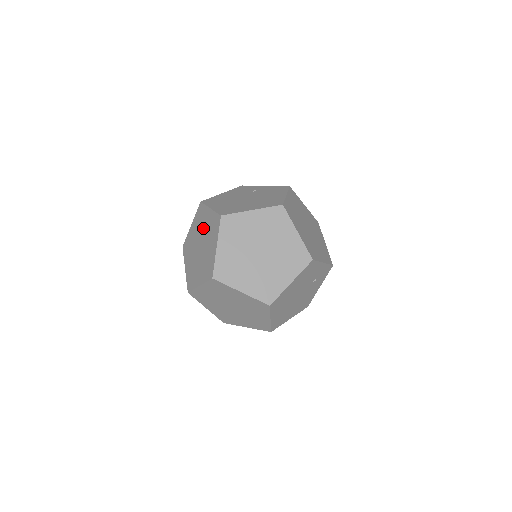
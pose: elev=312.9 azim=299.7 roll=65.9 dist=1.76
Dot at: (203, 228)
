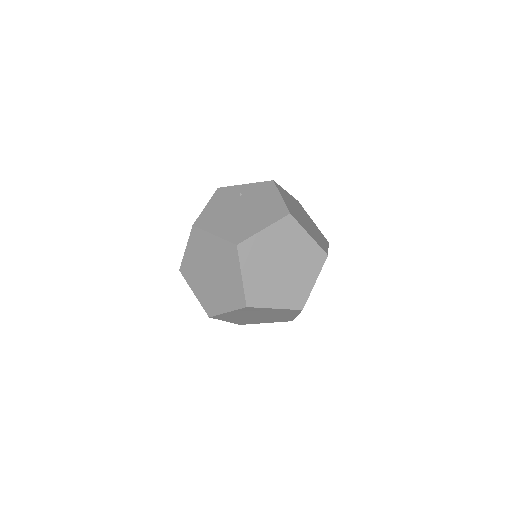
Dot at: (210, 255)
